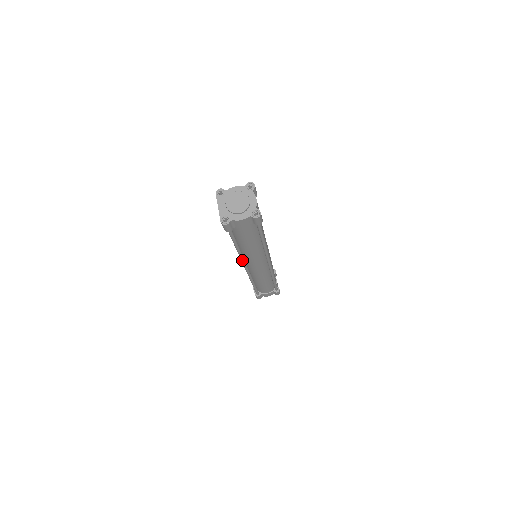
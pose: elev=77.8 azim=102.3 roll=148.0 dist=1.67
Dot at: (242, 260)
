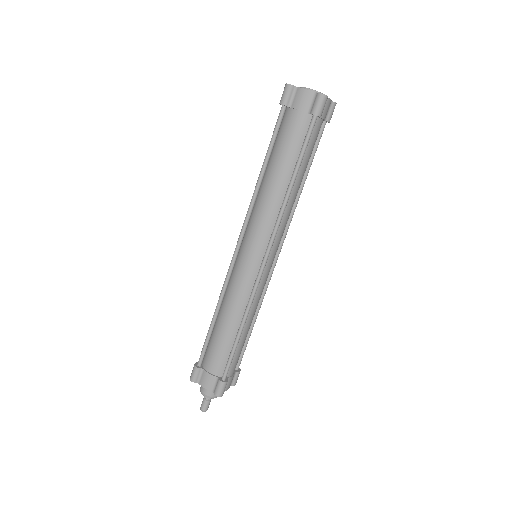
Dot at: (248, 211)
